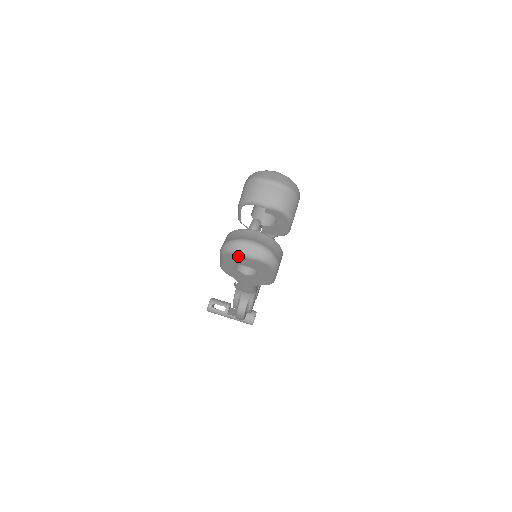
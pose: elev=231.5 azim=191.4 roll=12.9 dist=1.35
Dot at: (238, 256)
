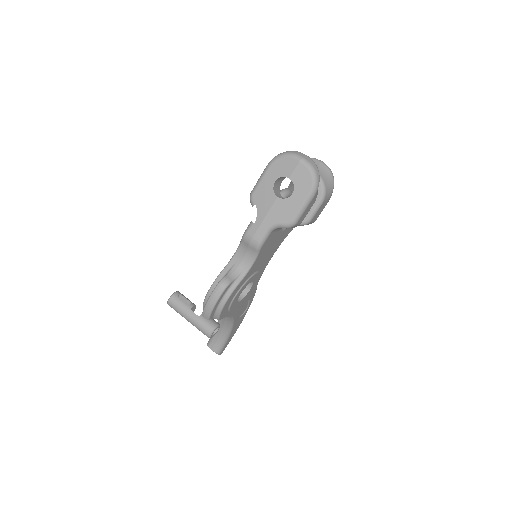
Dot at: (290, 160)
